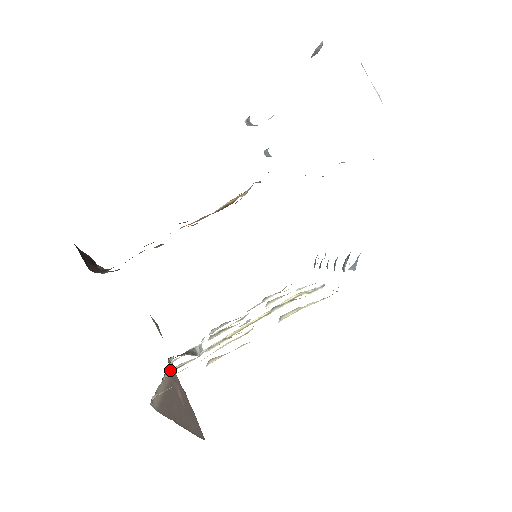
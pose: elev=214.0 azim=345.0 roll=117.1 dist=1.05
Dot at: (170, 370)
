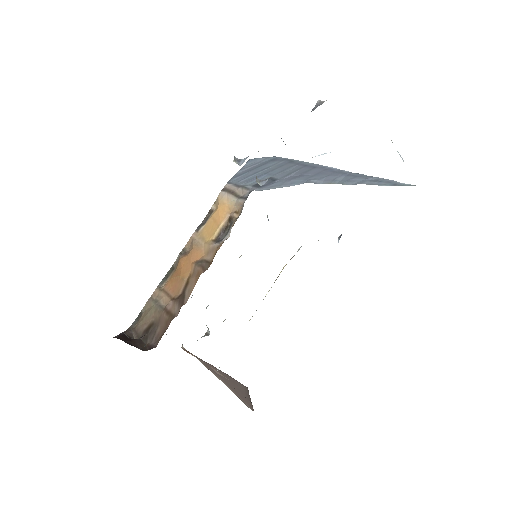
Dot at: occluded
